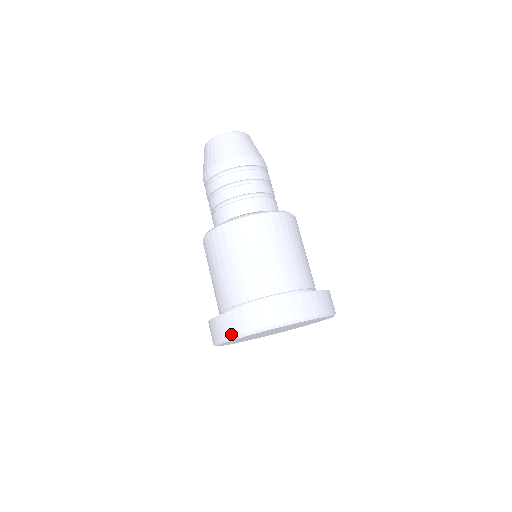
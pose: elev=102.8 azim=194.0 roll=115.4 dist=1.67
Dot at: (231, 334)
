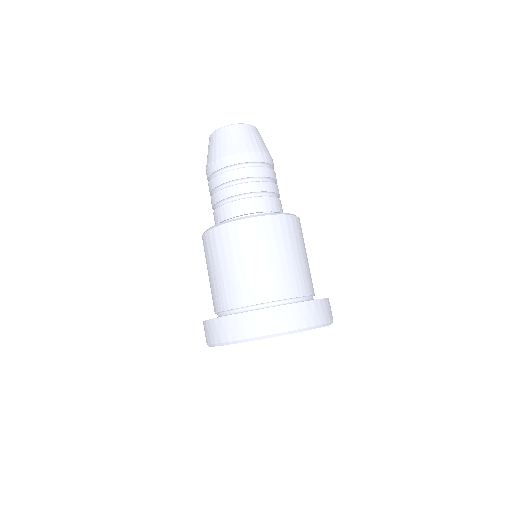
Dot at: (251, 335)
